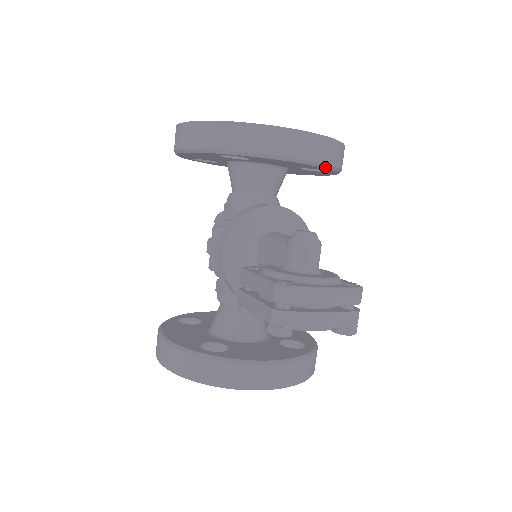
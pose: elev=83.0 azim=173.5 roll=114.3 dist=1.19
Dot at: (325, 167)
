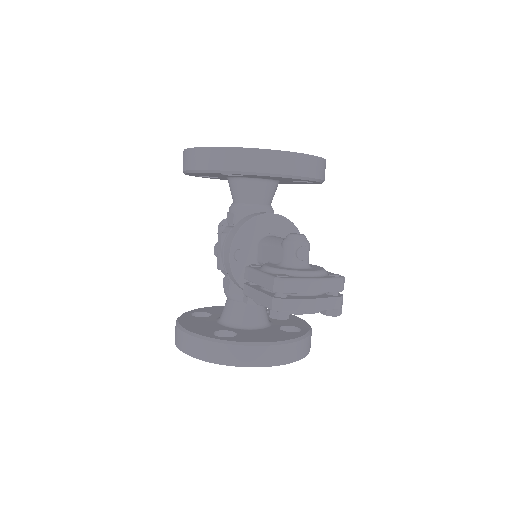
Dot at: (310, 180)
